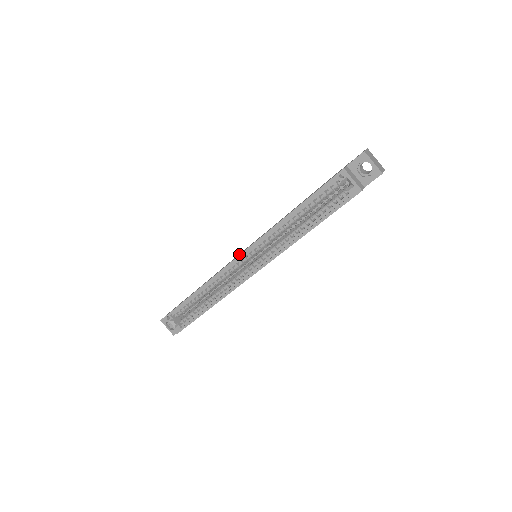
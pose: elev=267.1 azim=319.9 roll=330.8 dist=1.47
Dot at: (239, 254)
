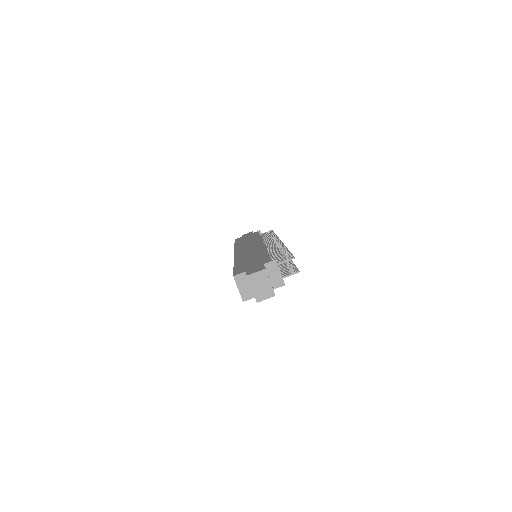
Dot at: (245, 247)
